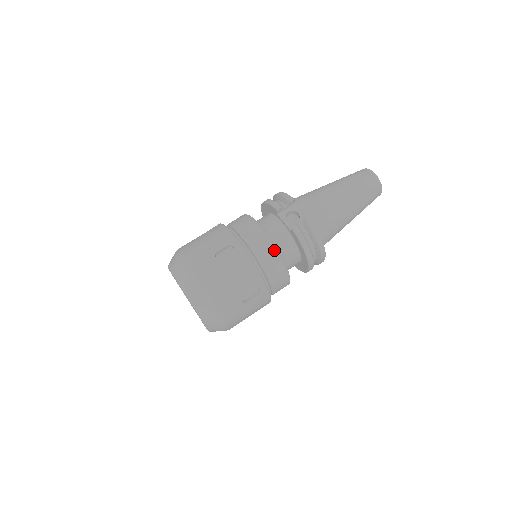
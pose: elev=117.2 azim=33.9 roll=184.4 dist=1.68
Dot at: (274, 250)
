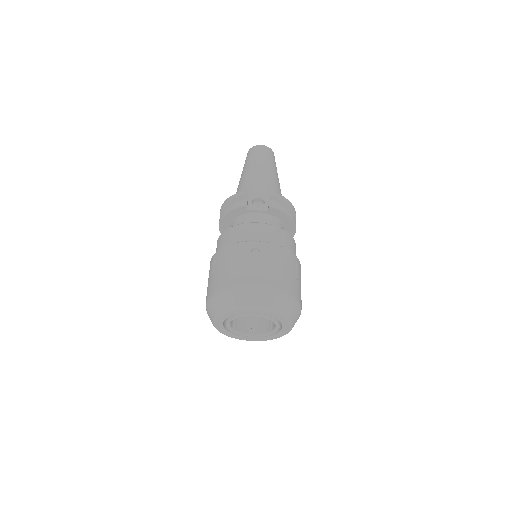
Dot at: (277, 229)
